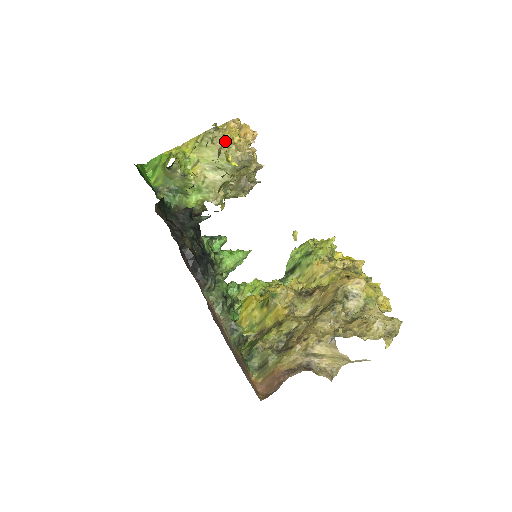
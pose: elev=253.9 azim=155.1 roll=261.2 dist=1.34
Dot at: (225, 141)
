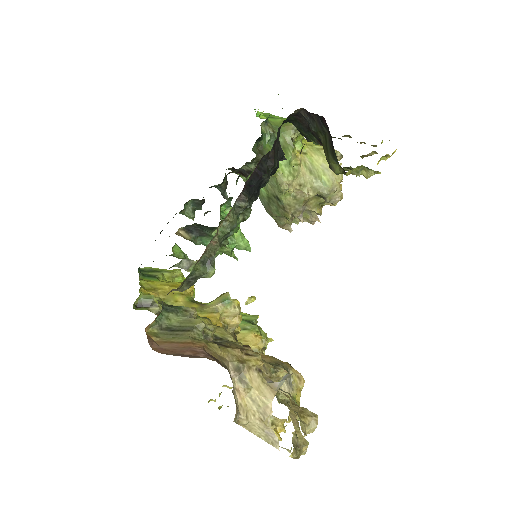
Dot at: occluded
